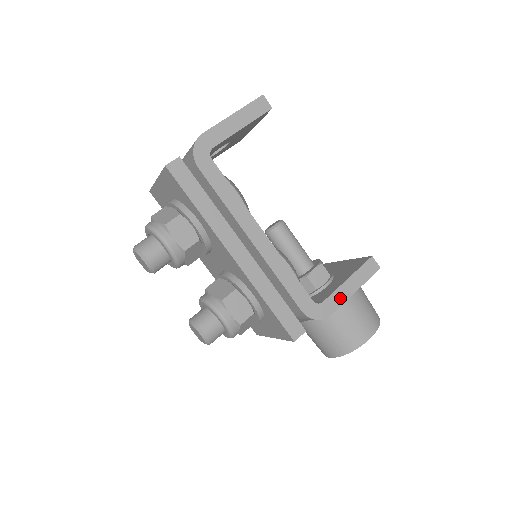
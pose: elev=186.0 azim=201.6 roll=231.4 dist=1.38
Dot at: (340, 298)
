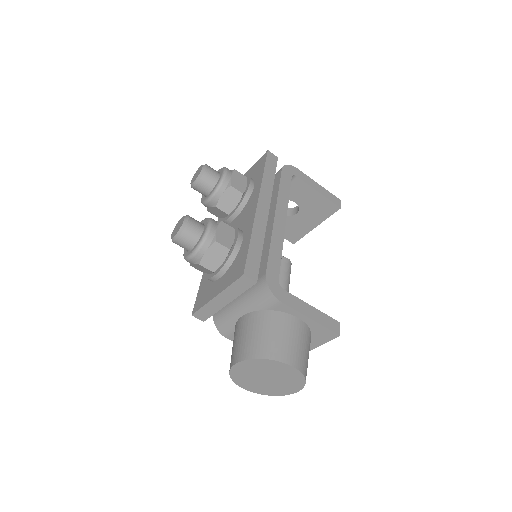
Dot at: (297, 305)
